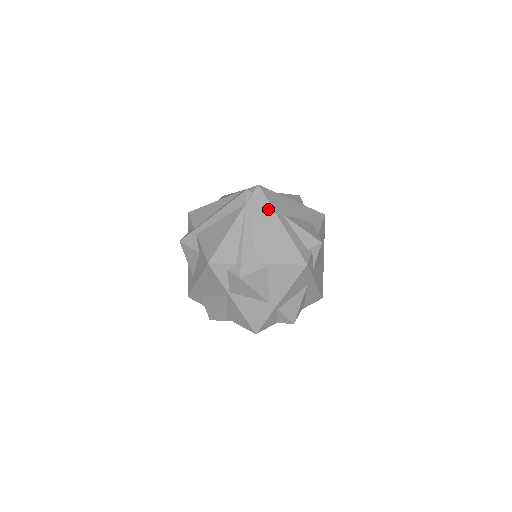
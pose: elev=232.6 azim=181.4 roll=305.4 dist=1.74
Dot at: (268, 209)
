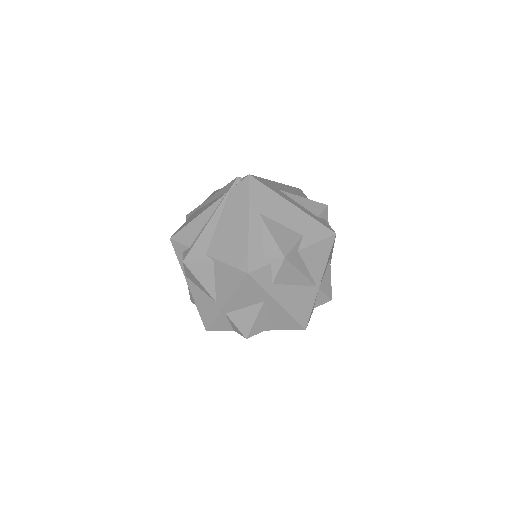
Dot at: (244, 202)
